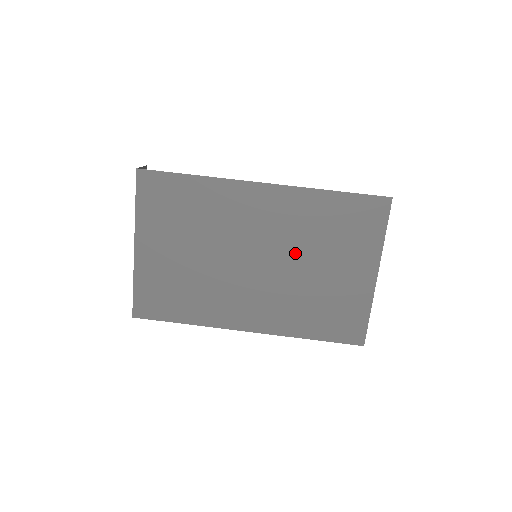
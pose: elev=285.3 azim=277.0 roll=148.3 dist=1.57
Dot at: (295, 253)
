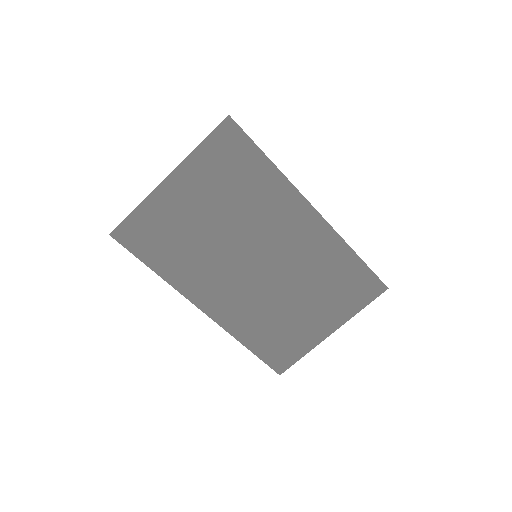
Dot at: (292, 279)
